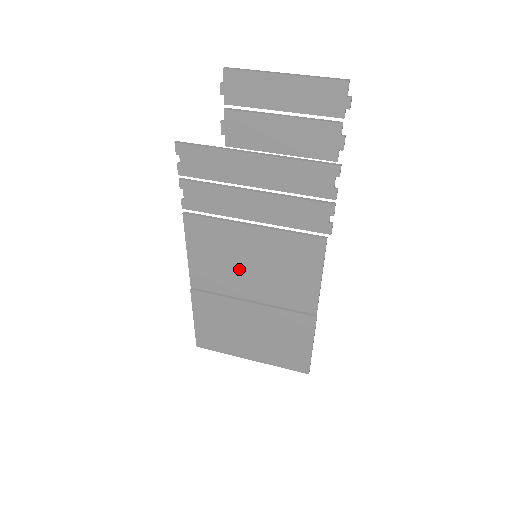
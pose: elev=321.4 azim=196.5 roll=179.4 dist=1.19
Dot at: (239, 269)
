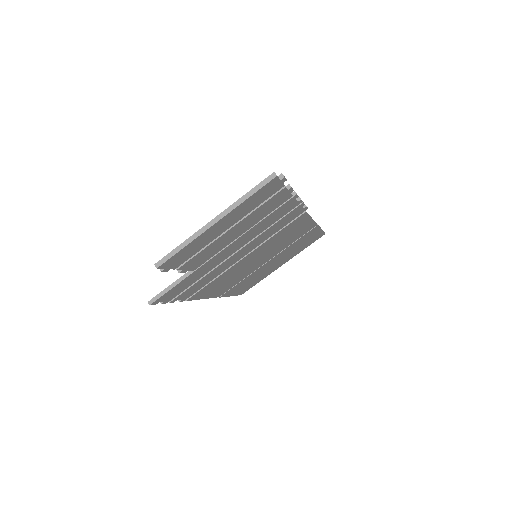
Dot at: (248, 268)
